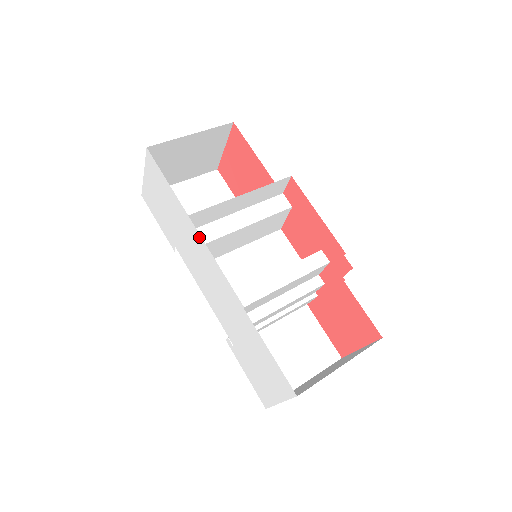
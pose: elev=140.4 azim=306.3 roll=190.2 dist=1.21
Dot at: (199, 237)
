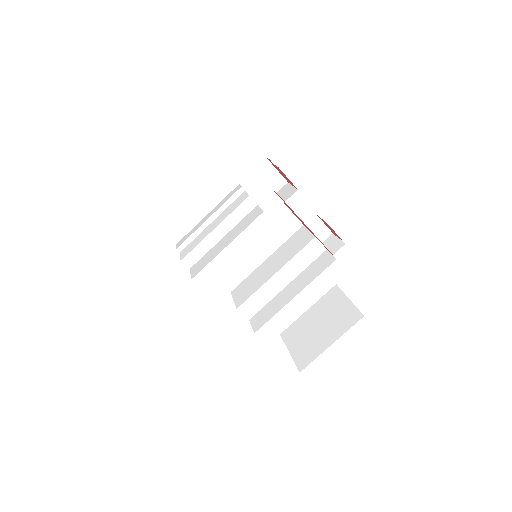
Dot at: occluded
